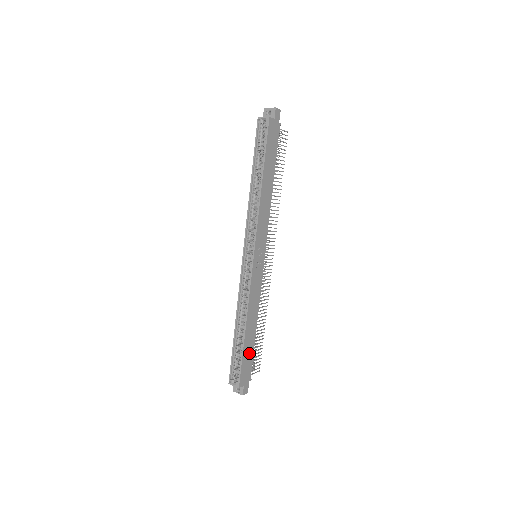
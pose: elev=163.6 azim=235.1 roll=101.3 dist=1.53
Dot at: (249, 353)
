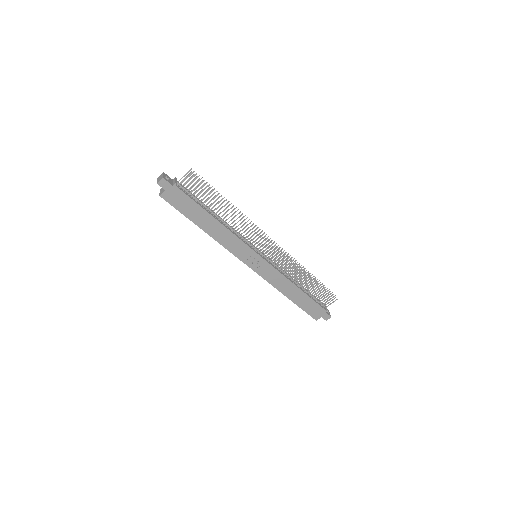
Dot at: (307, 303)
